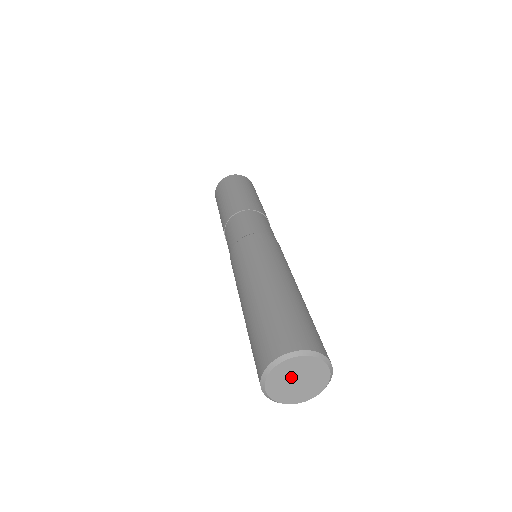
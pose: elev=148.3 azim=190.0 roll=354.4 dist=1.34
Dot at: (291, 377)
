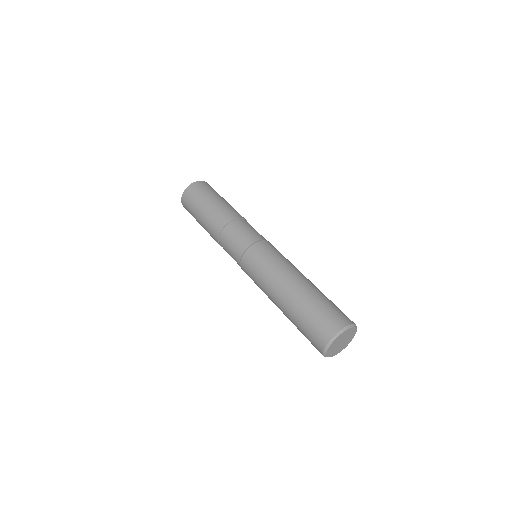
Dot at: (338, 344)
